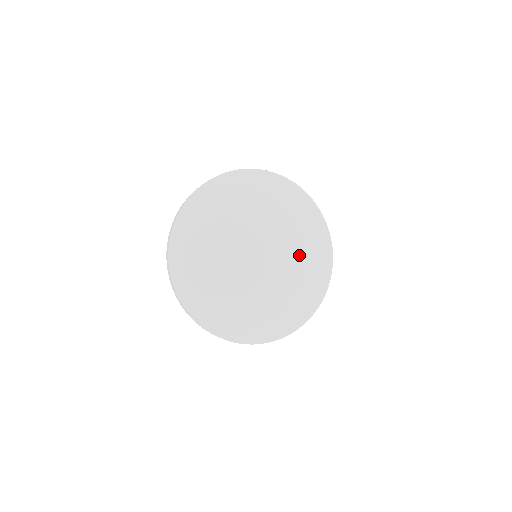
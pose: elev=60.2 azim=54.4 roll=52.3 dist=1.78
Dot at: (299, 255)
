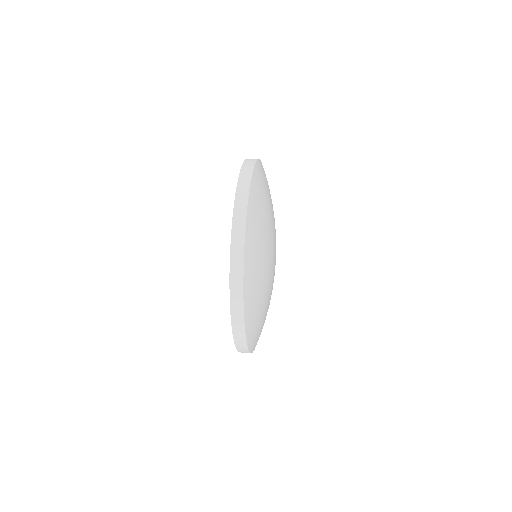
Dot at: occluded
